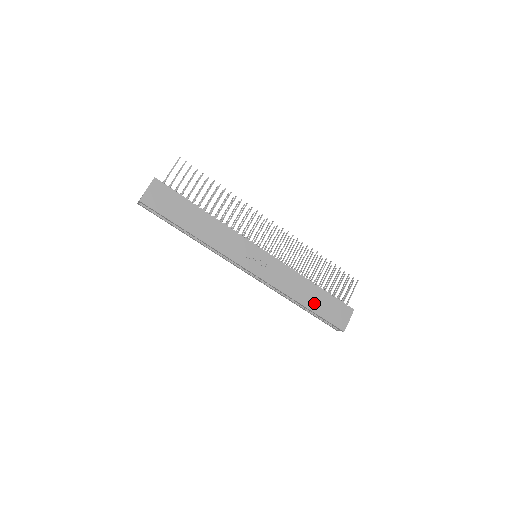
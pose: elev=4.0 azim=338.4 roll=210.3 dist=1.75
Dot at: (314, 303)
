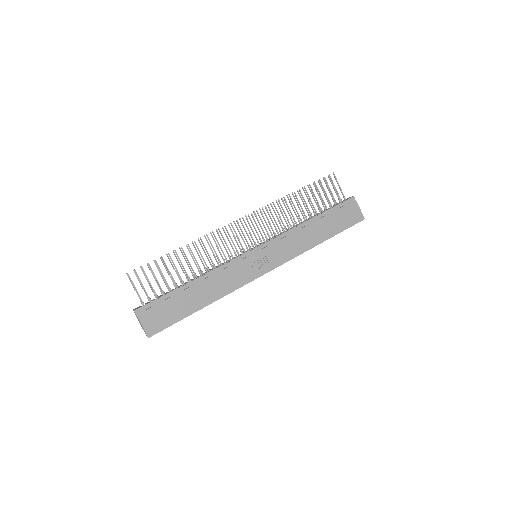
Dot at: (327, 231)
